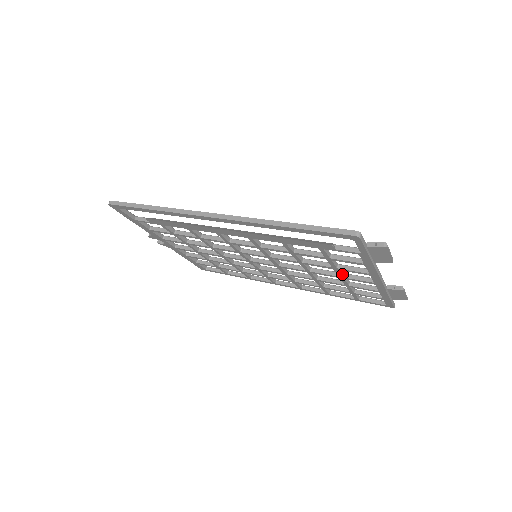
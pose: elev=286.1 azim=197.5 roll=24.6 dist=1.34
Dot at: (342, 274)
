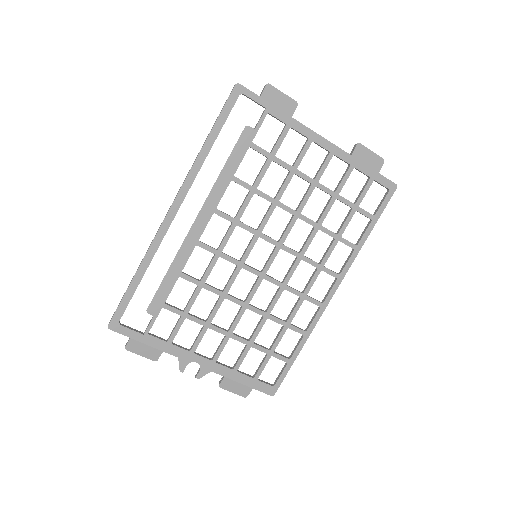
Dot at: (309, 177)
